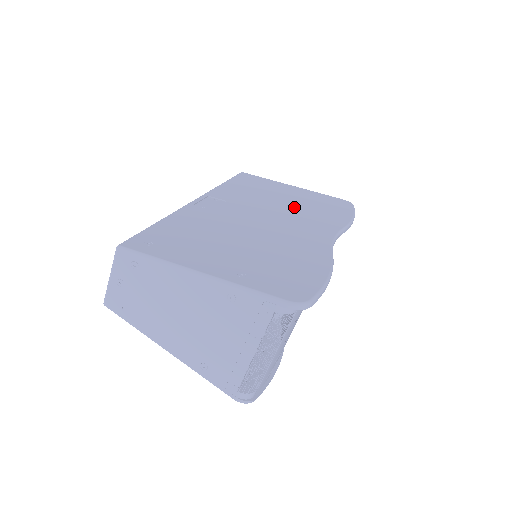
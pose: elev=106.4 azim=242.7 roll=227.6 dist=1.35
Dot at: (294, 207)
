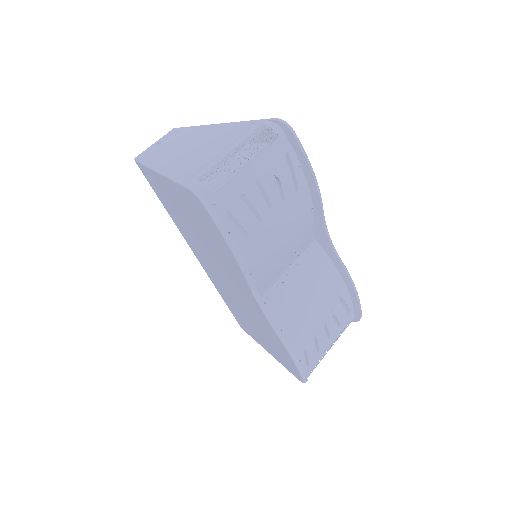
Dot at: occluded
